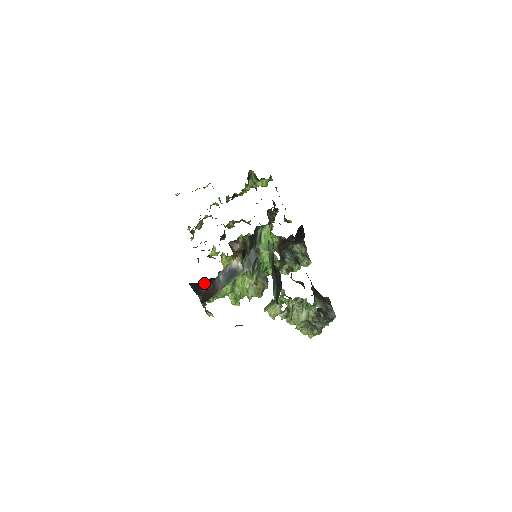
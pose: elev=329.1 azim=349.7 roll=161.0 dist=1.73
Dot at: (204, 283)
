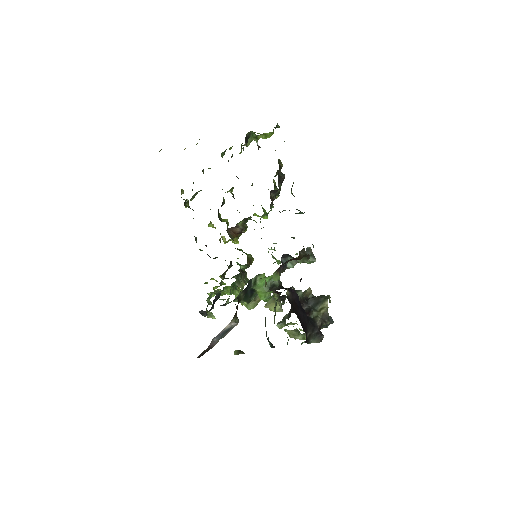
Dot at: occluded
